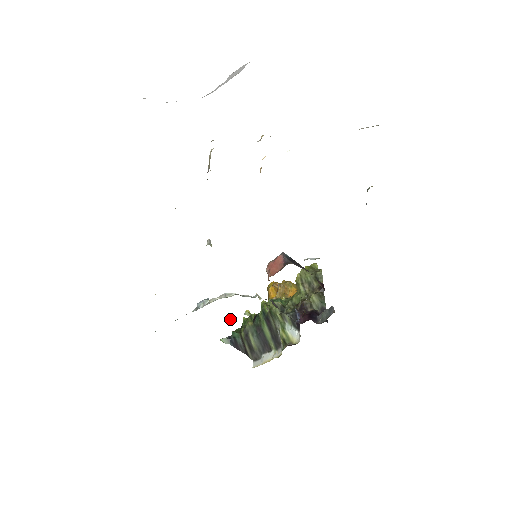
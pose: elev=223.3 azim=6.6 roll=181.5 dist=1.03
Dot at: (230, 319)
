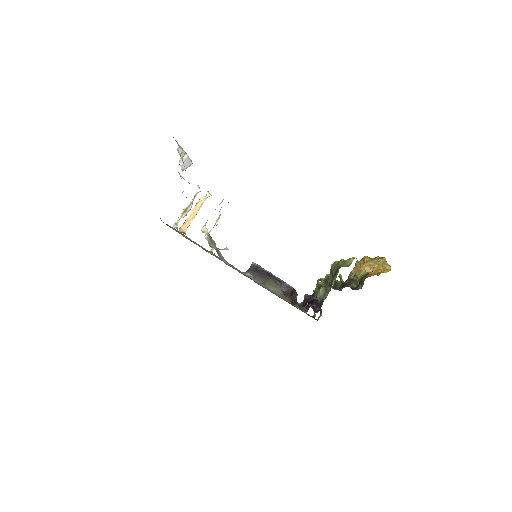
Dot at: occluded
